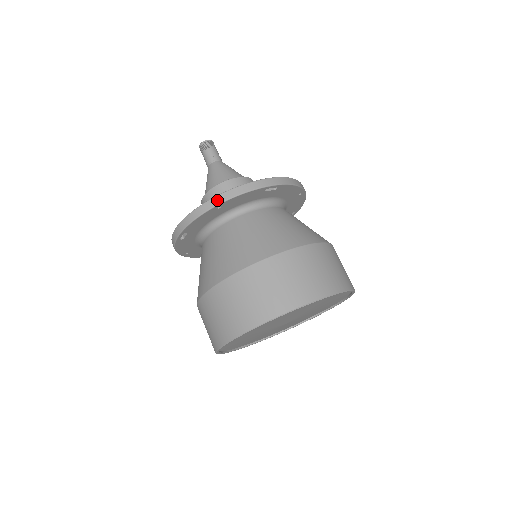
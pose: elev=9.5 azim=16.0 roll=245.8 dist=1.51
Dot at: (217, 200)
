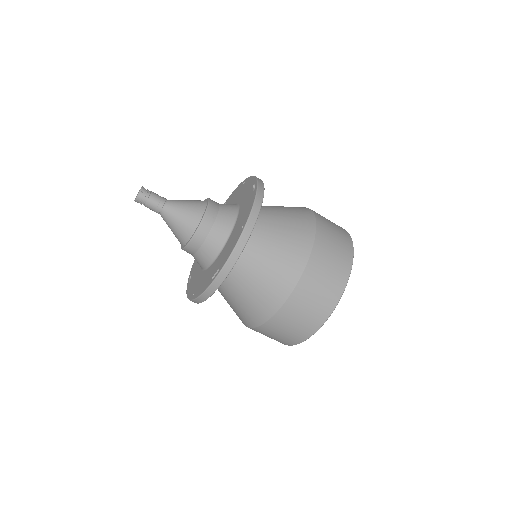
Dot at: (250, 225)
